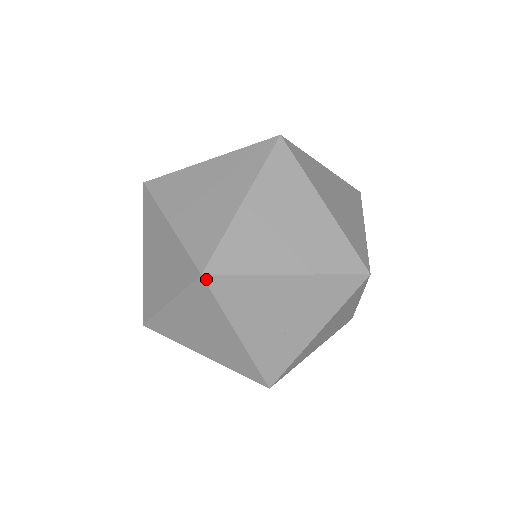
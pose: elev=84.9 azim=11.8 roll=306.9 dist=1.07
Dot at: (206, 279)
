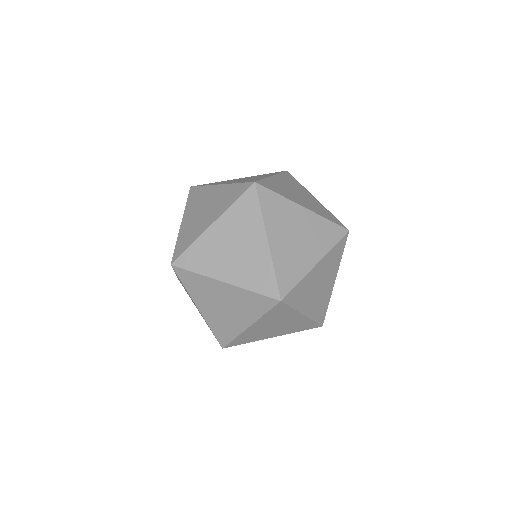
Dot at: (226, 347)
